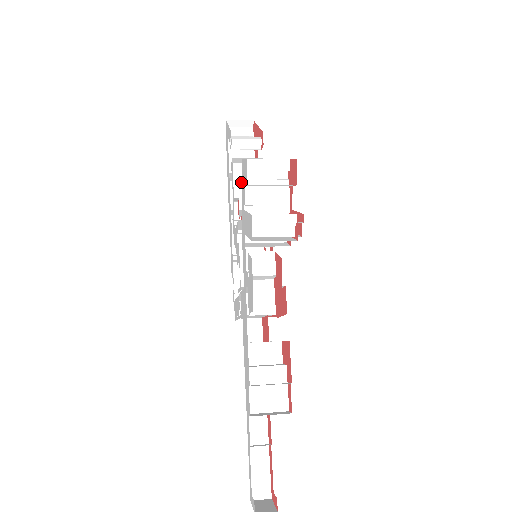
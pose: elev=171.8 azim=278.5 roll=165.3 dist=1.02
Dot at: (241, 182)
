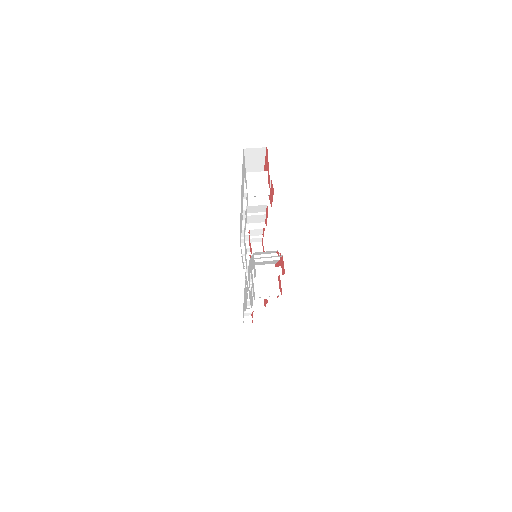
Dot at: (252, 216)
